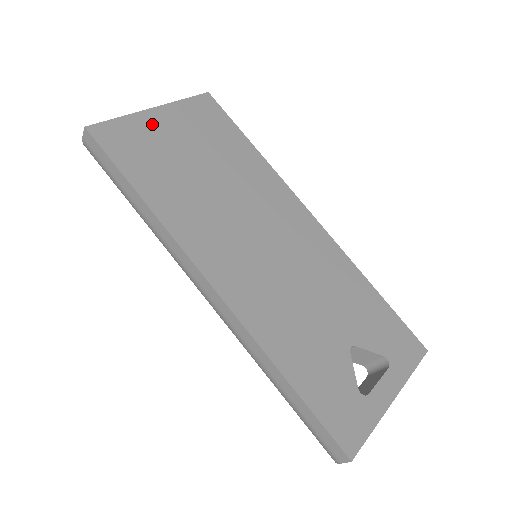
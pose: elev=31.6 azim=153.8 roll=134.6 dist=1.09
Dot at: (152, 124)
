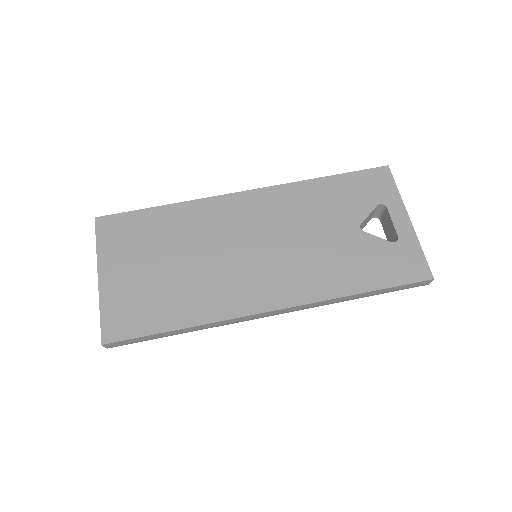
Dot at: (114, 287)
